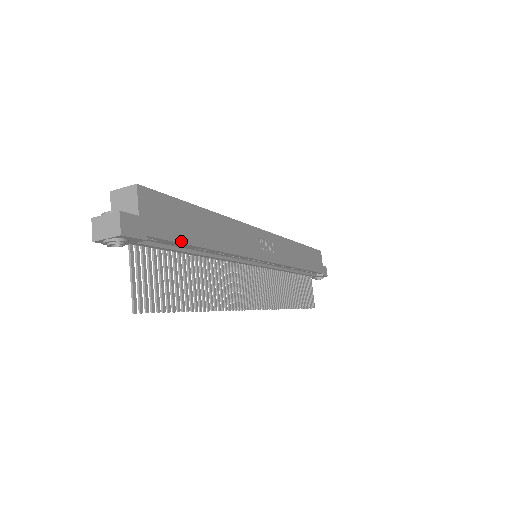
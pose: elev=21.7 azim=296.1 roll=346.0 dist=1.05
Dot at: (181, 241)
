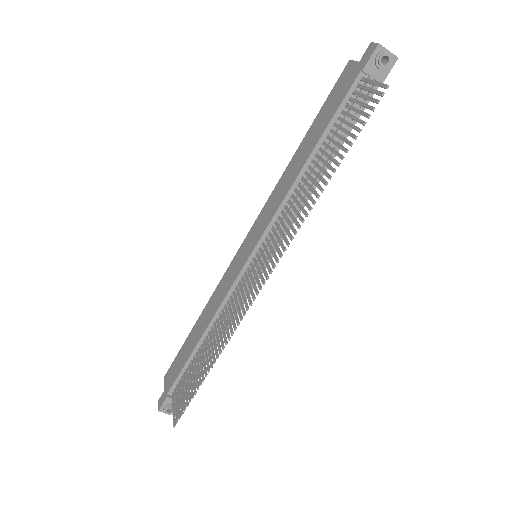
Dot at: (354, 124)
